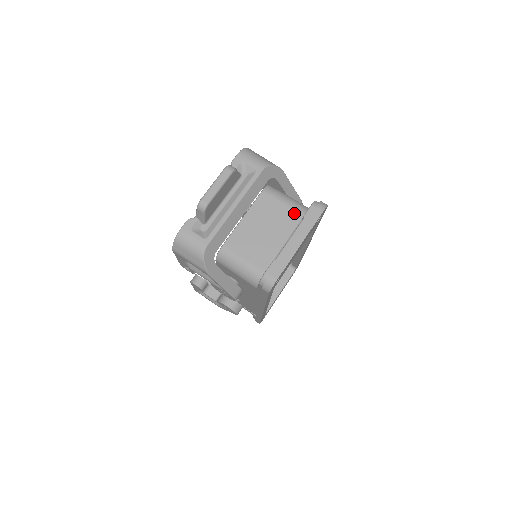
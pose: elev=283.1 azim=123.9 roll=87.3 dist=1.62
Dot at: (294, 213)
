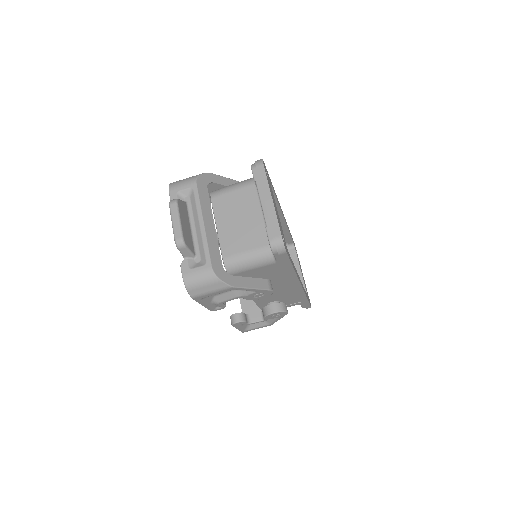
Dot at: (247, 189)
